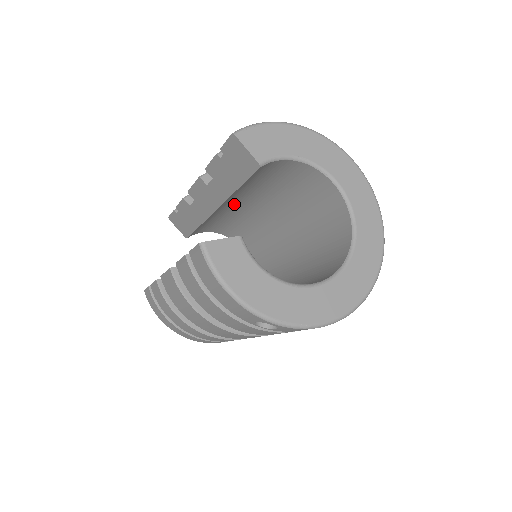
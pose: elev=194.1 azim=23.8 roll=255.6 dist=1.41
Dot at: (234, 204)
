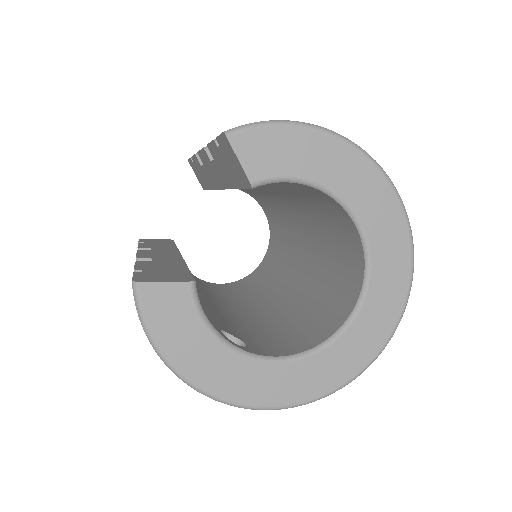
Dot at: occluded
